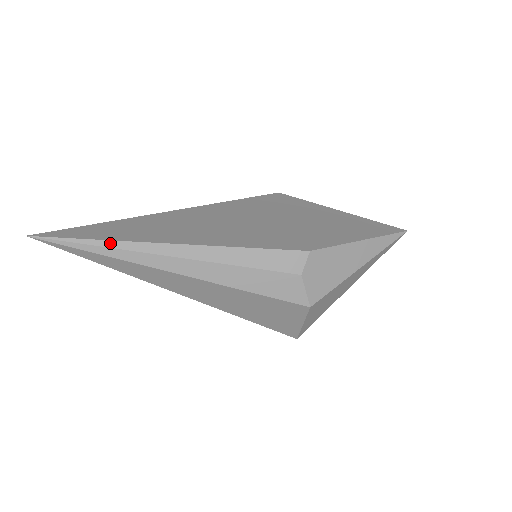
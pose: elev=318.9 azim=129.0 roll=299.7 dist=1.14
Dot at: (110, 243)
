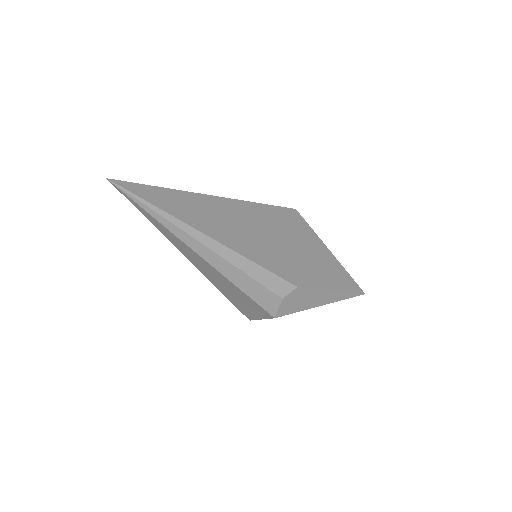
Dot at: (166, 214)
